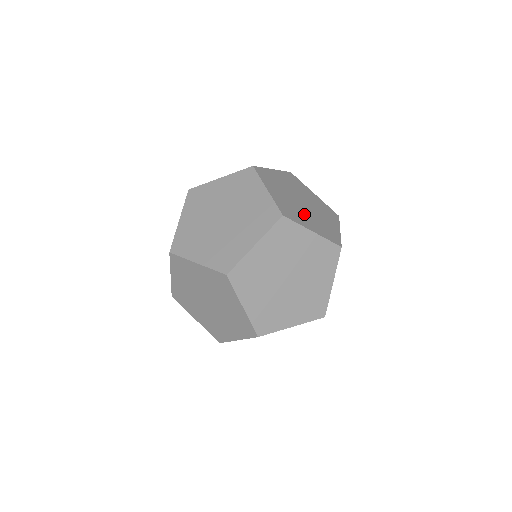
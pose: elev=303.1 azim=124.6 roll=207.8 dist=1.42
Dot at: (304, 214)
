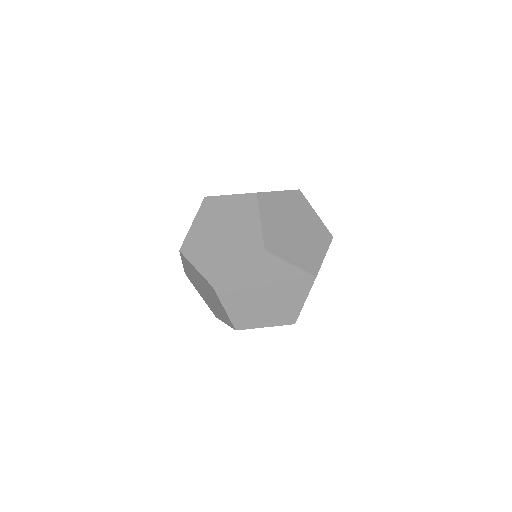
Dot at: (262, 312)
